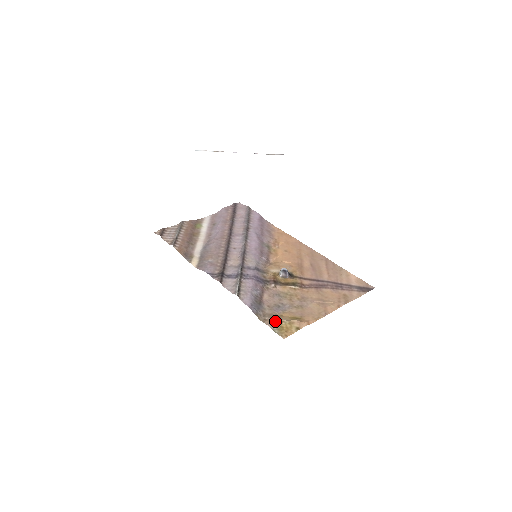
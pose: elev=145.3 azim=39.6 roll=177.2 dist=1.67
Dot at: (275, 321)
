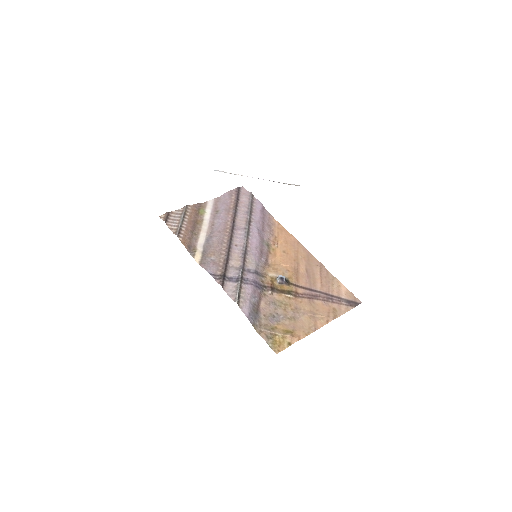
Dot at: (270, 334)
